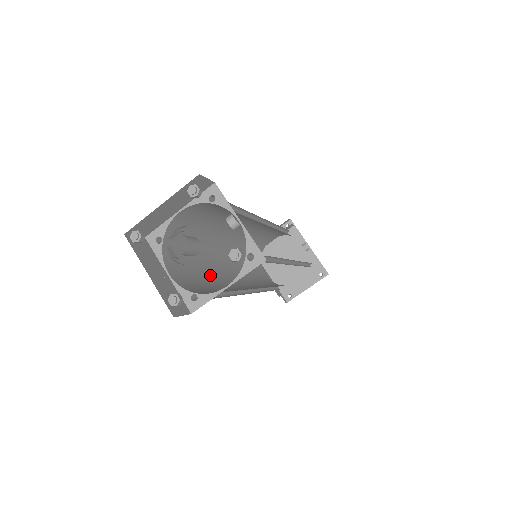
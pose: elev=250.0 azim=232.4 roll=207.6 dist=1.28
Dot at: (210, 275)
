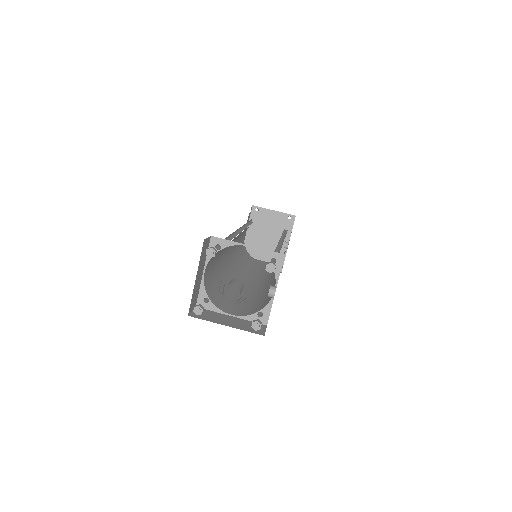
Dot at: (221, 258)
